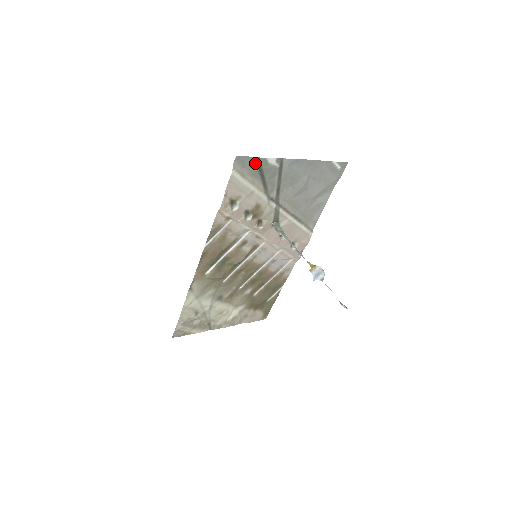
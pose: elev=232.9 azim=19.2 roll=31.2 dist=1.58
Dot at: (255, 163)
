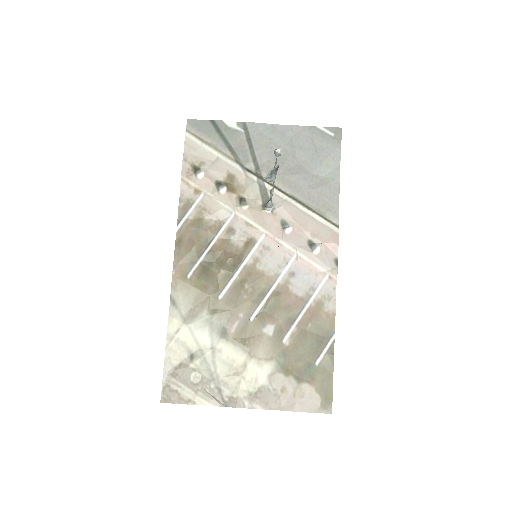
Dot at: (212, 127)
